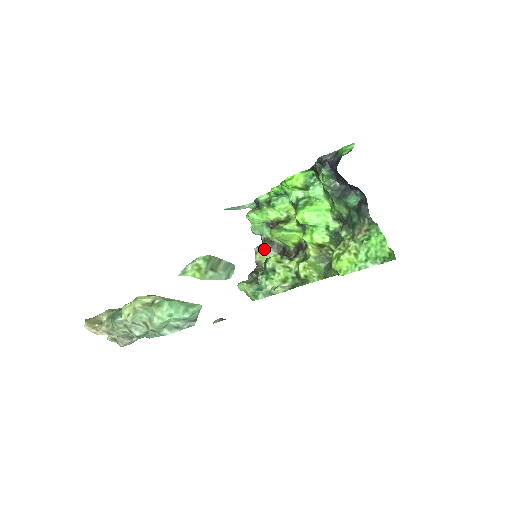
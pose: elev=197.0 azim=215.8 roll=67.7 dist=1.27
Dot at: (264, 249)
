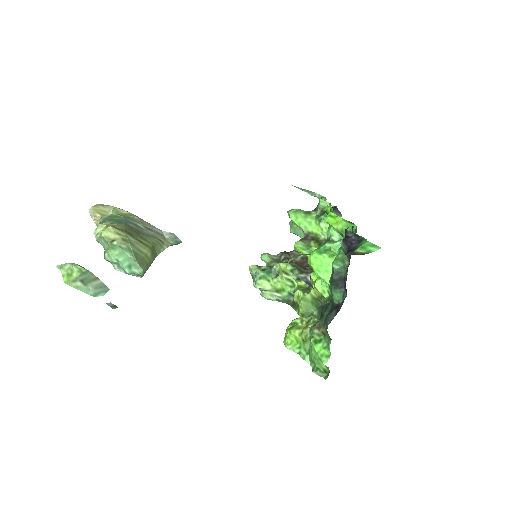
Dot at: occluded
